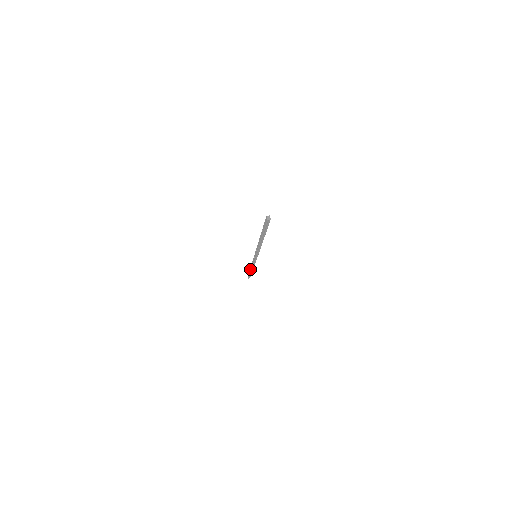
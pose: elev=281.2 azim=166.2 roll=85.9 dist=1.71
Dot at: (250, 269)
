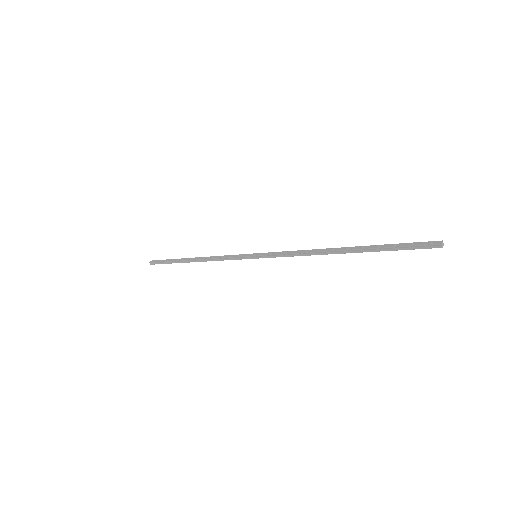
Dot at: (190, 258)
